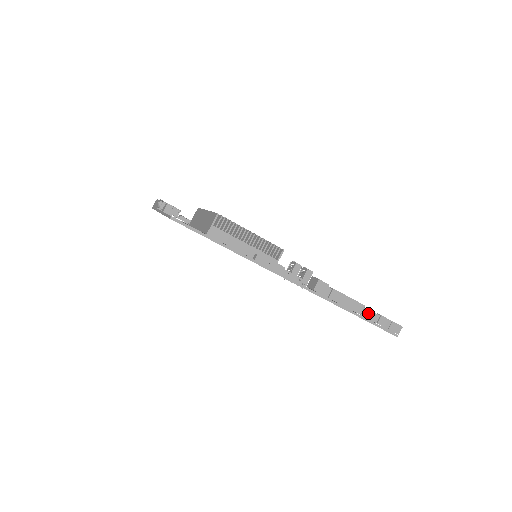
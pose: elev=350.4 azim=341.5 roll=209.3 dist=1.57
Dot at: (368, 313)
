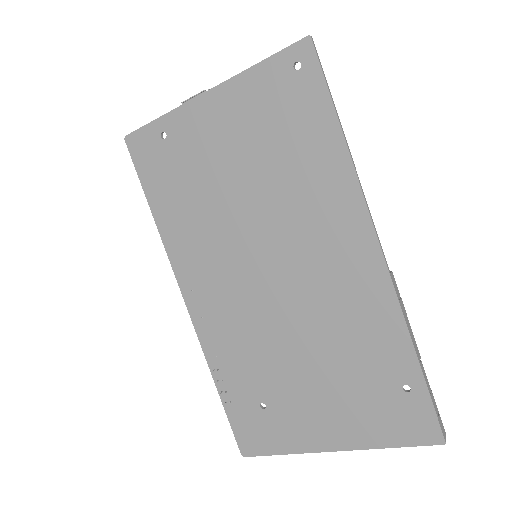
Dot at: (423, 371)
